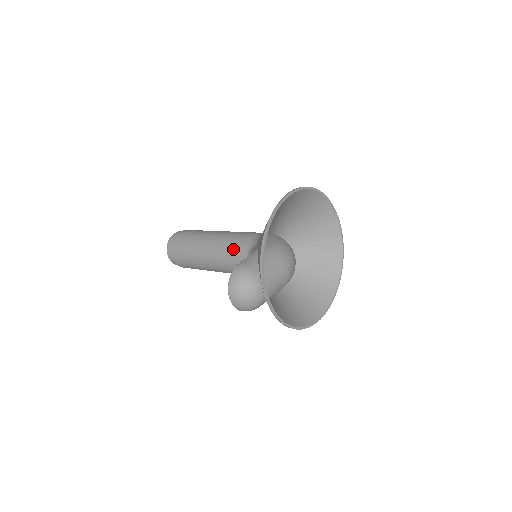
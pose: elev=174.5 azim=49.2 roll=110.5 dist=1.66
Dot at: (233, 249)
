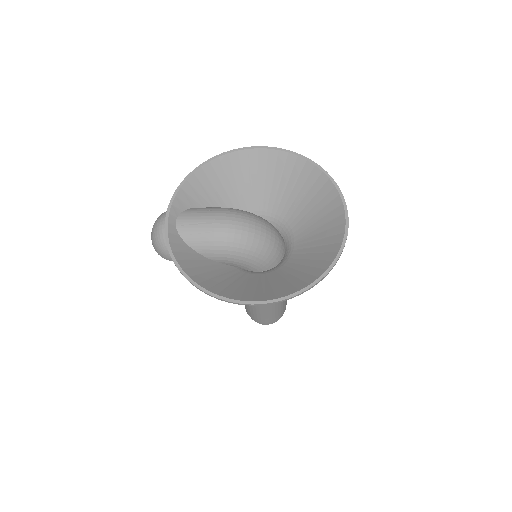
Dot at: occluded
